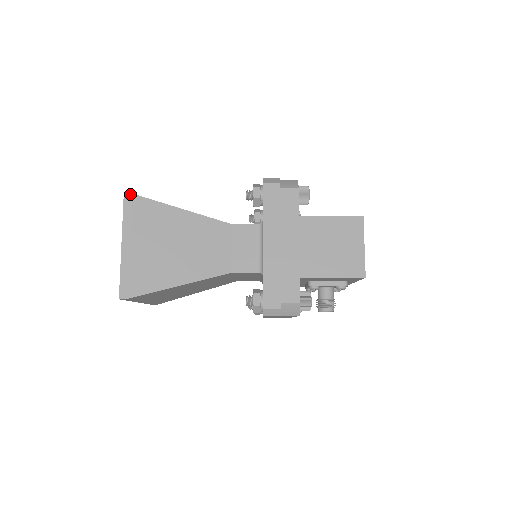
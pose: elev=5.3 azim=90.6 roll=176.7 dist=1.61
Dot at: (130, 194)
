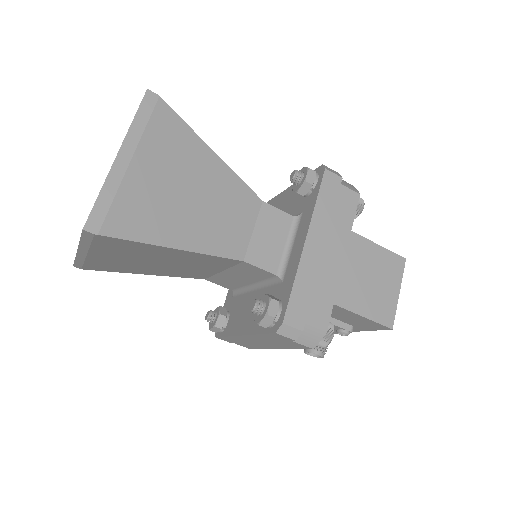
Dot at: (156, 94)
